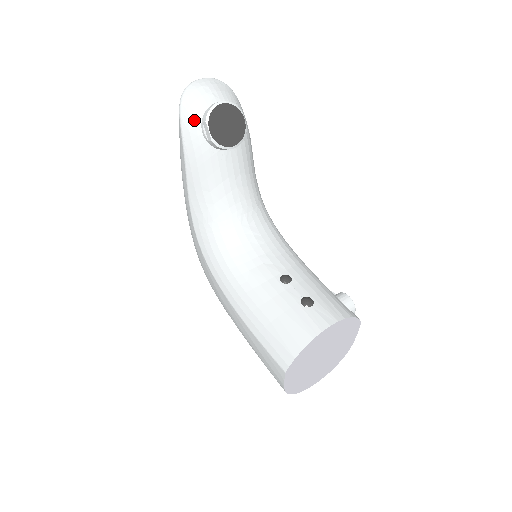
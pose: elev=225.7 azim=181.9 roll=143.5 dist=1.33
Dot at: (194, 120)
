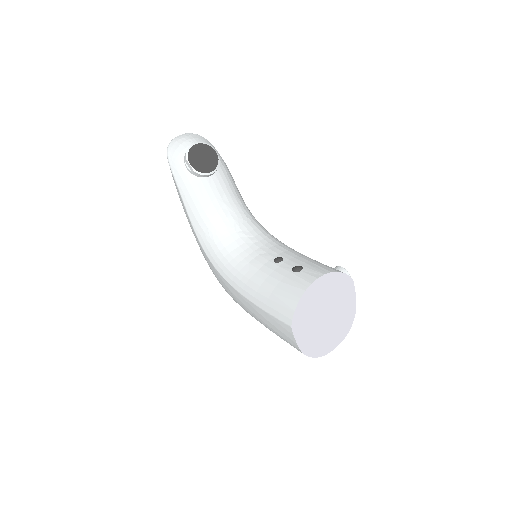
Dot at: (179, 162)
